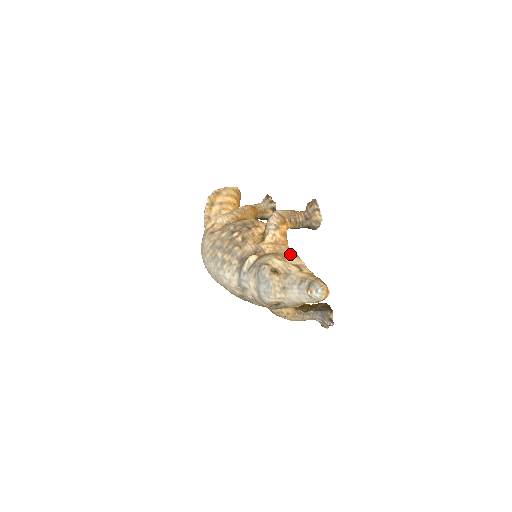
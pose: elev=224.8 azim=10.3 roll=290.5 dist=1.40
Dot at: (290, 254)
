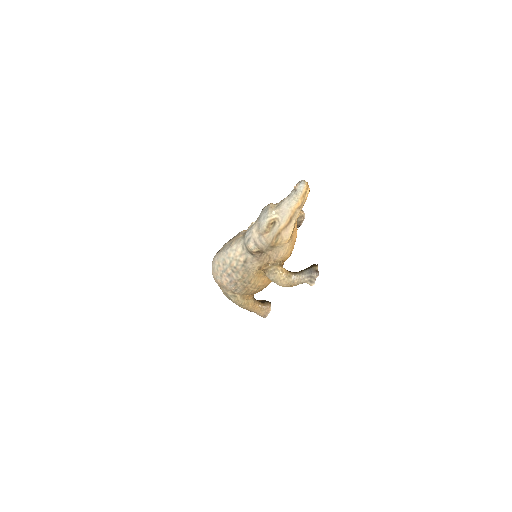
Dot at: occluded
